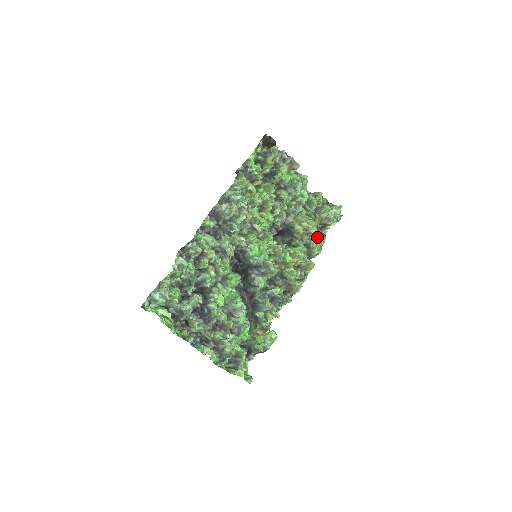
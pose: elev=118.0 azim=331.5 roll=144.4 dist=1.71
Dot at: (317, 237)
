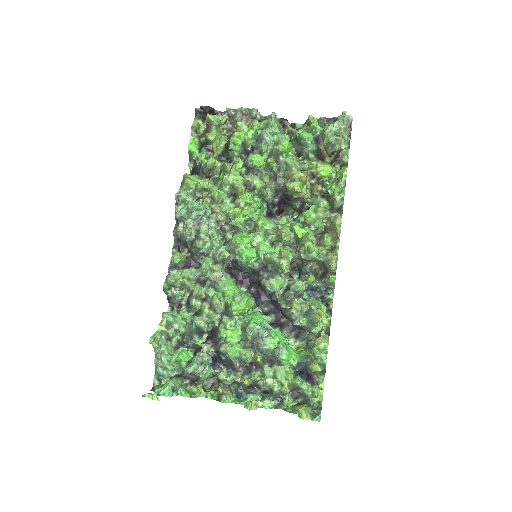
Dot at: (334, 176)
